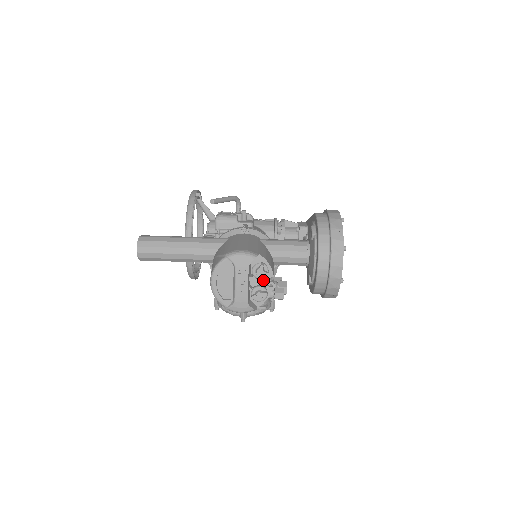
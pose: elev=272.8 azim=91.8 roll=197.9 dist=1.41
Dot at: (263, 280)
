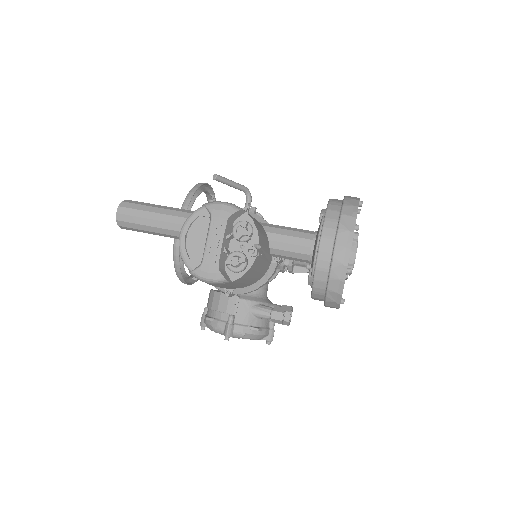
Dot at: (244, 243)
